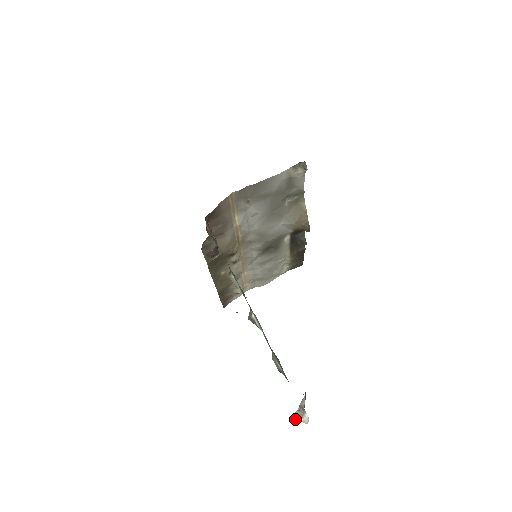
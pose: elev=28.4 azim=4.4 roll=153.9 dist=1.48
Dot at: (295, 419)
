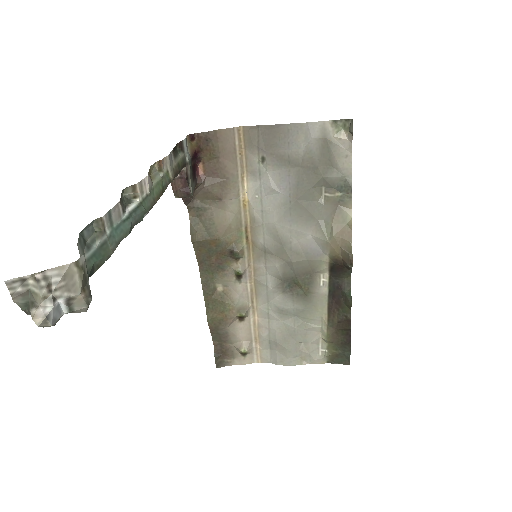
Dot at: (32, 313)
